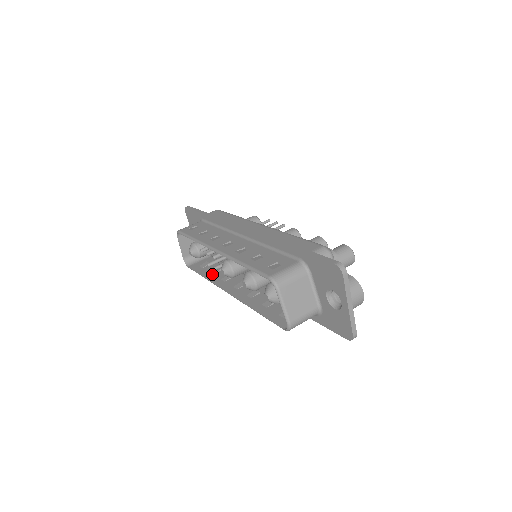
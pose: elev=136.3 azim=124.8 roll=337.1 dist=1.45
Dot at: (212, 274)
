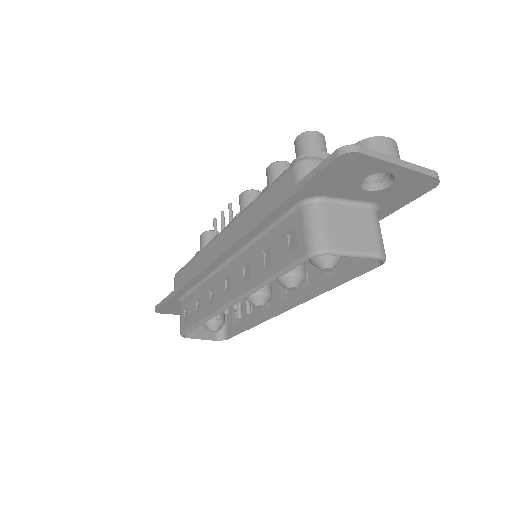
Dot at: (251, 317)
